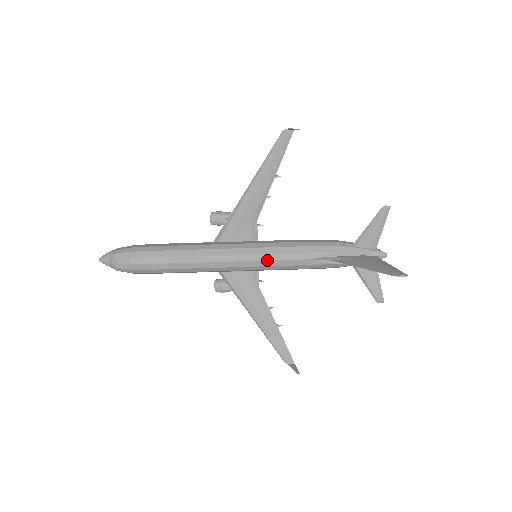
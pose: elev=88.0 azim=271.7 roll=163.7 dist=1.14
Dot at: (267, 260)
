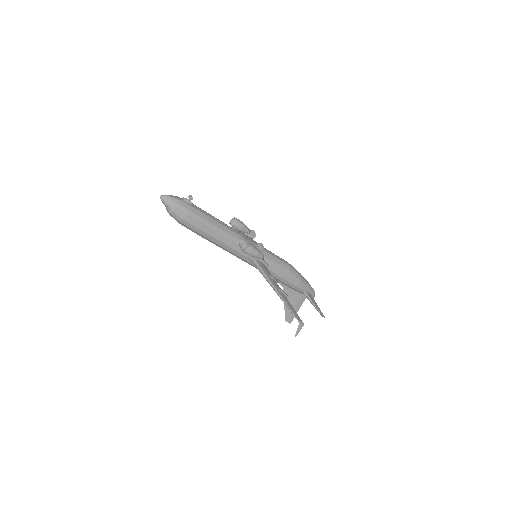
Dot at: occluded
